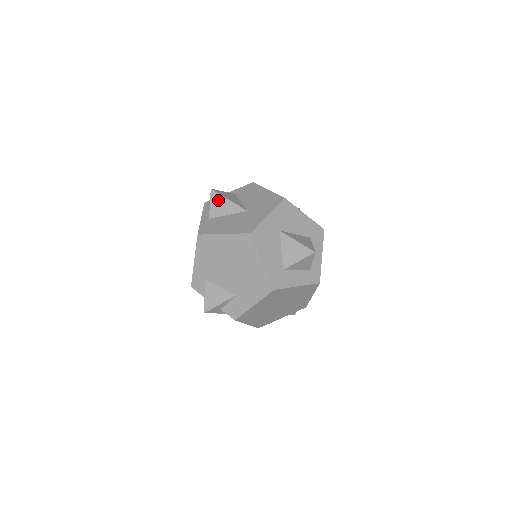
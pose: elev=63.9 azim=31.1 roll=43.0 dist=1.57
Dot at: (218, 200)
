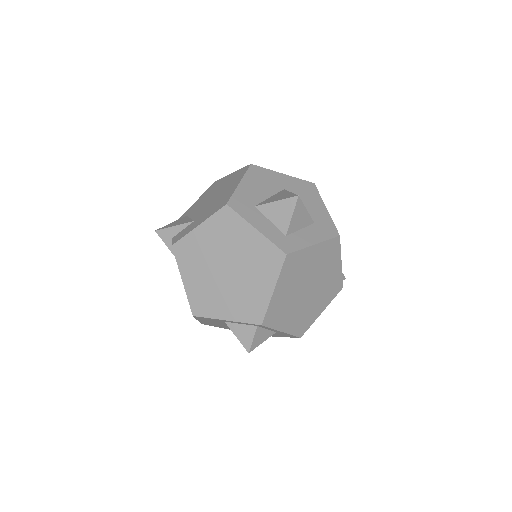
Dot at: occluded
